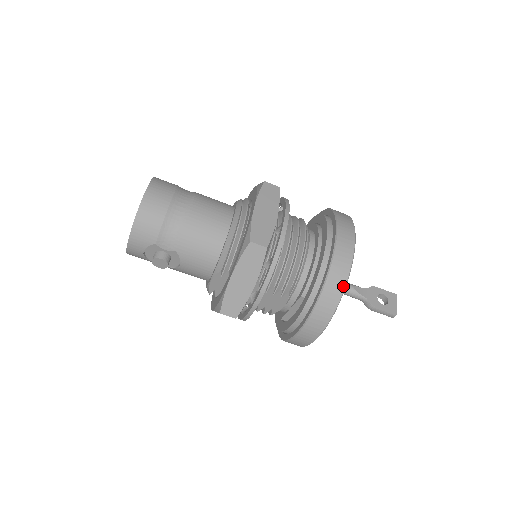
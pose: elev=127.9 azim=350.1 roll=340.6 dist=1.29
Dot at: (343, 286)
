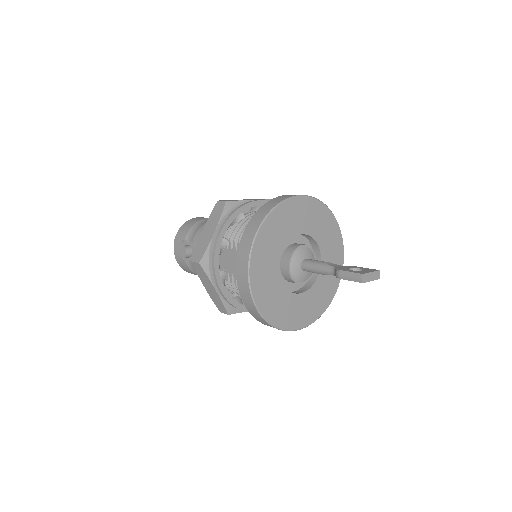
Dot at: (269, 211)
